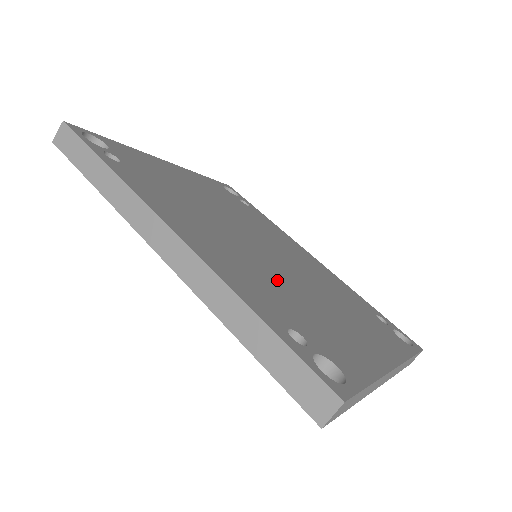
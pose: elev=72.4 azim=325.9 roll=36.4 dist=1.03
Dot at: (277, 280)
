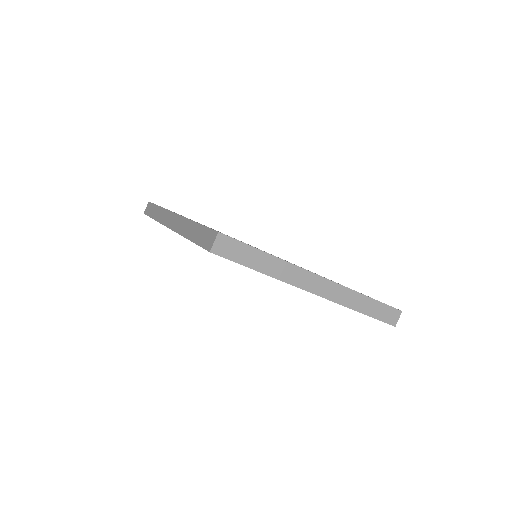
Dot at: occluded
